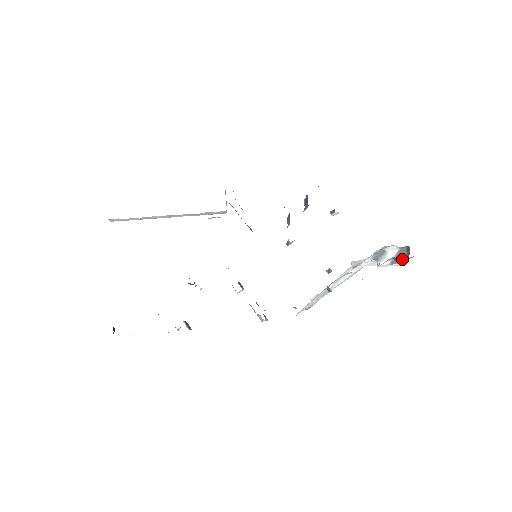
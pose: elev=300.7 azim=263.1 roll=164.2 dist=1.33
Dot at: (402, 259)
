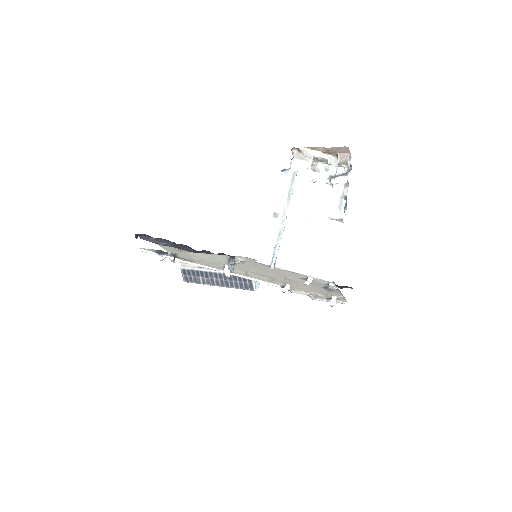
Dot at: (347, 173)
